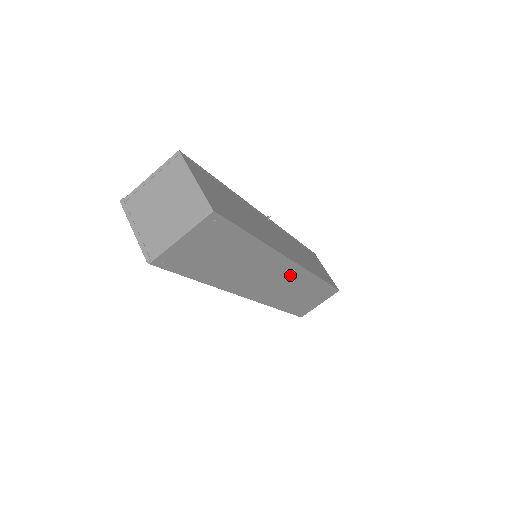
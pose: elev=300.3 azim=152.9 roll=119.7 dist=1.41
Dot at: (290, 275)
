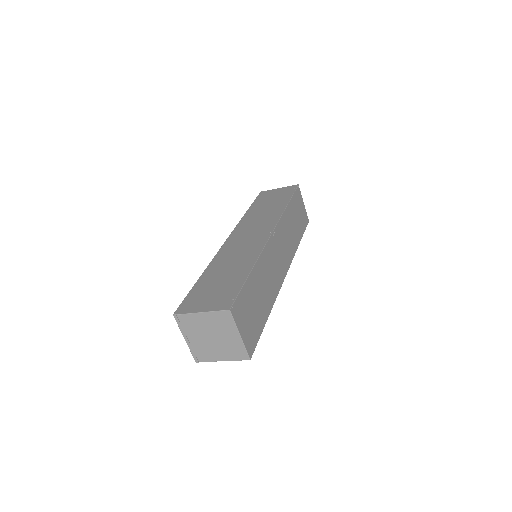
Dot at: occluded
